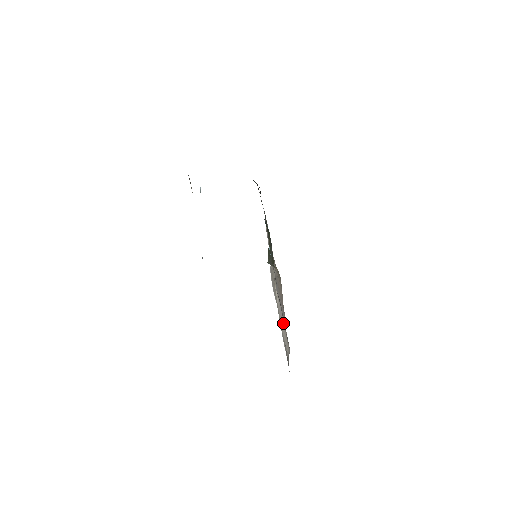
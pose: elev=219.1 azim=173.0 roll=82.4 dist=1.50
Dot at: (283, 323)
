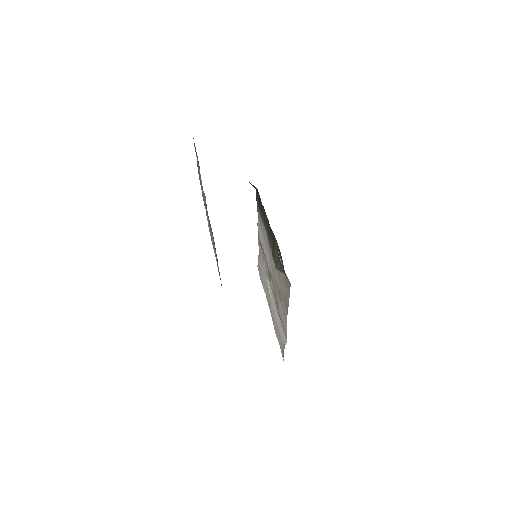
Dot at: (277, 314)
